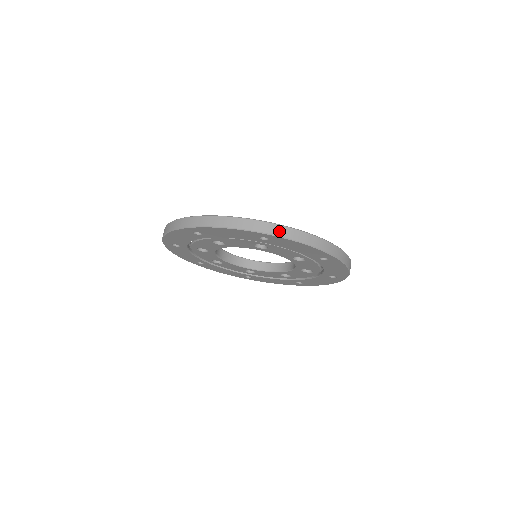
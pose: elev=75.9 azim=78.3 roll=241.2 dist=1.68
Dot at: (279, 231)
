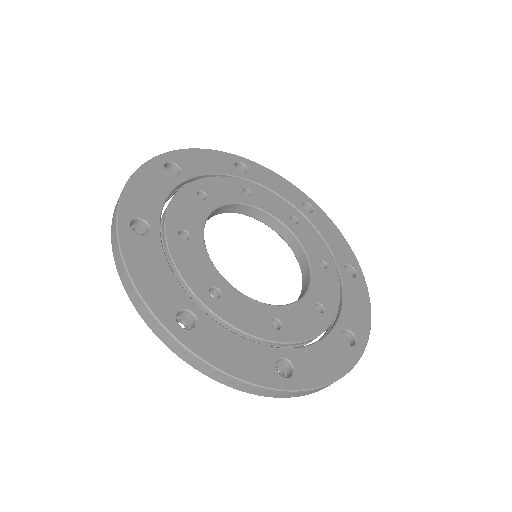
Dot at: (298, 395)
